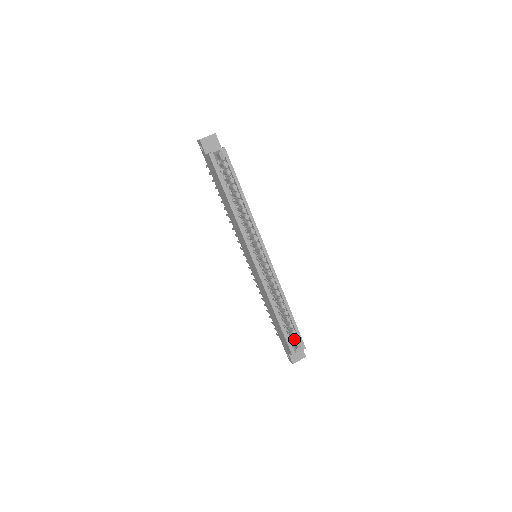
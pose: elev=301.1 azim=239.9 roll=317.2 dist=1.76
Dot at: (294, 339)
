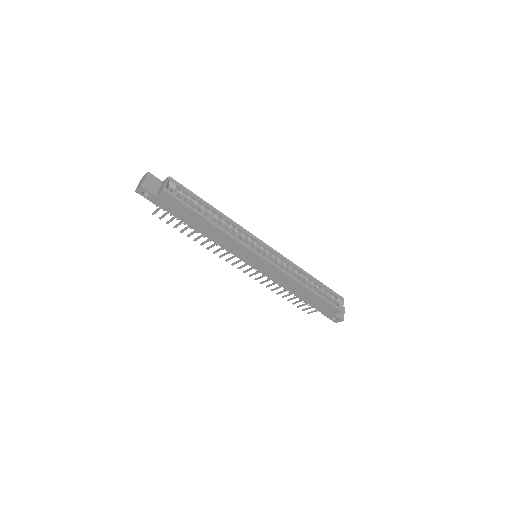
Dot at: (331, 299)
